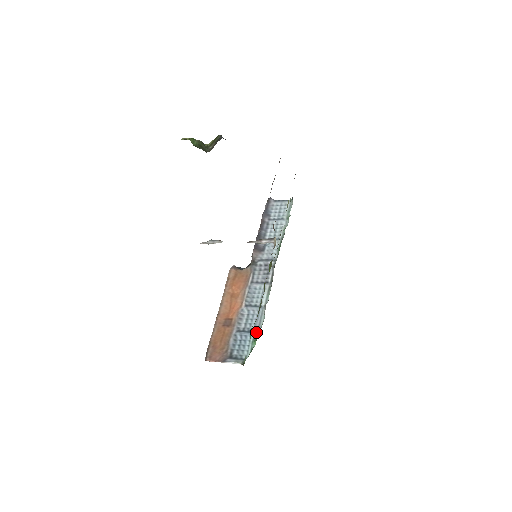
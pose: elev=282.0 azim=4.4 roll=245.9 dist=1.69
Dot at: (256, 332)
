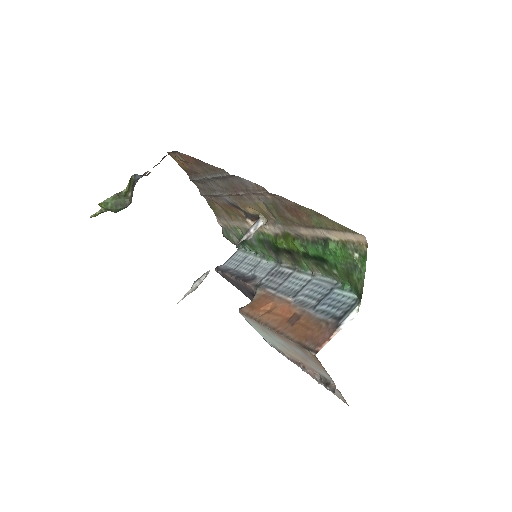
Dot at: (334, 285)
